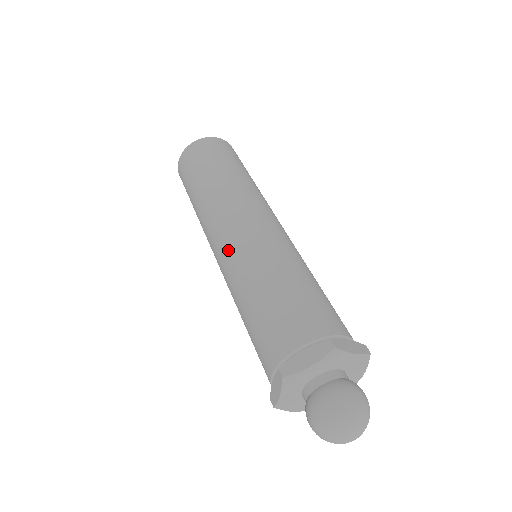
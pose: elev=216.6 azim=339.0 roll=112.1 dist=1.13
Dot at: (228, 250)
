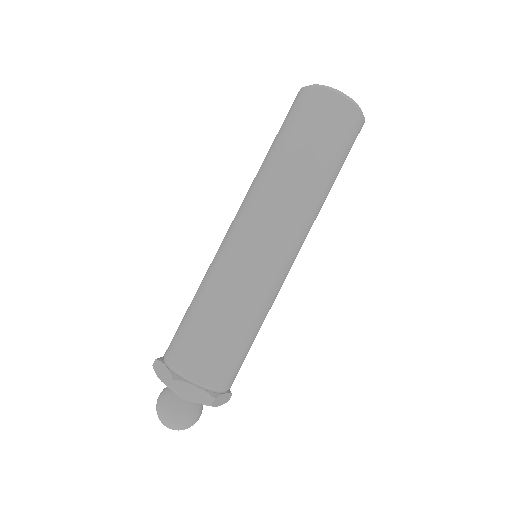
Dot at: (241, 253)
